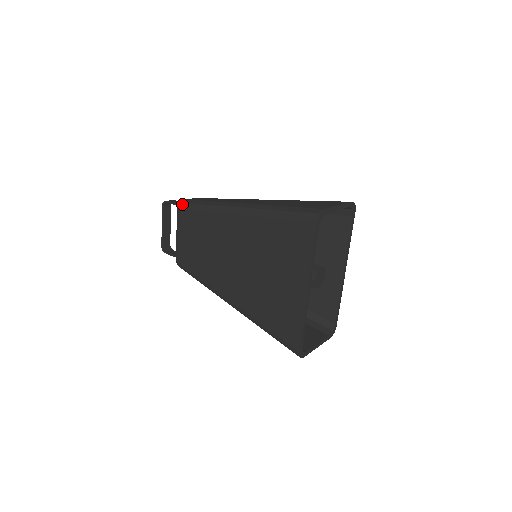
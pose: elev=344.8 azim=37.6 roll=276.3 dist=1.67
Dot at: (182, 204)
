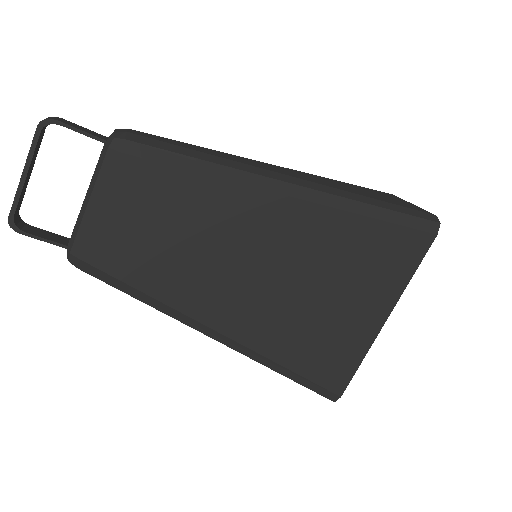
Dot at: (129, 143)
